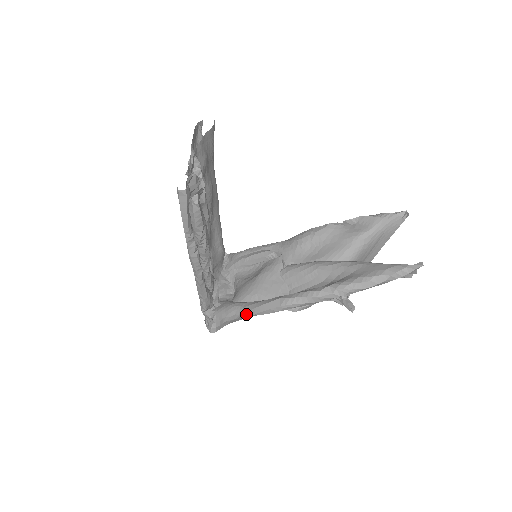
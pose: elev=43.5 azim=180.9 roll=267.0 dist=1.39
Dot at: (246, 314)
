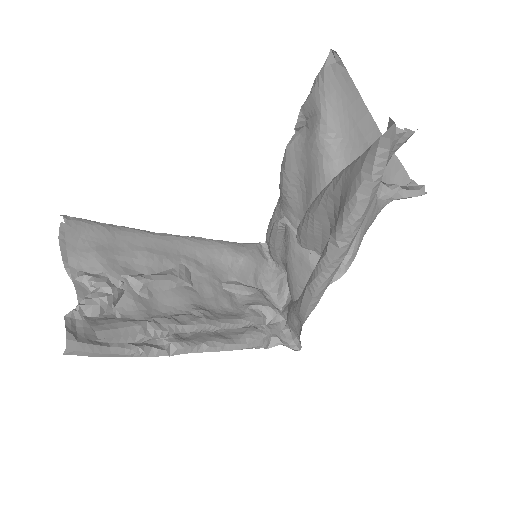
Dot at: (300, 321)
